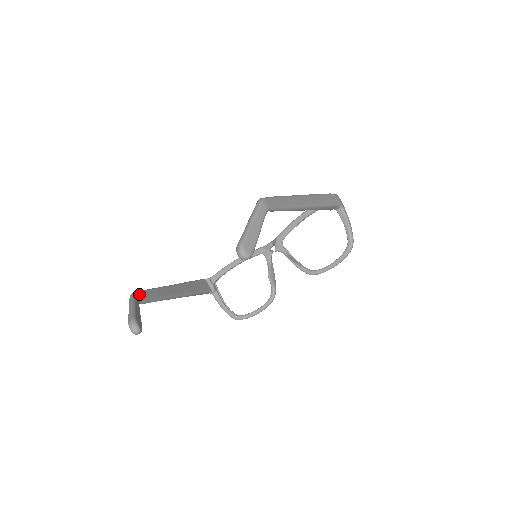
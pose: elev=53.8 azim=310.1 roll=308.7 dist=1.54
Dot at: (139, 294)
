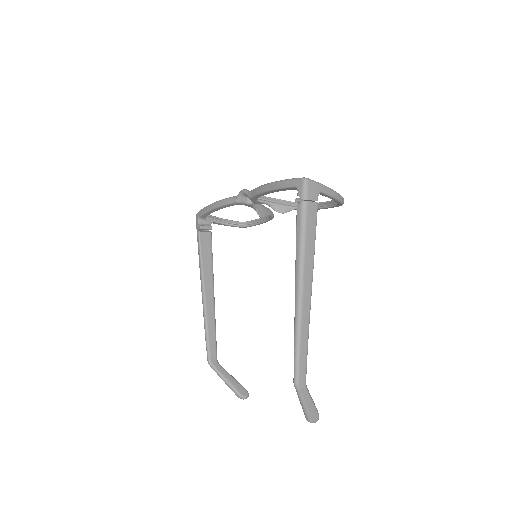
Dot at: (211, 357)
